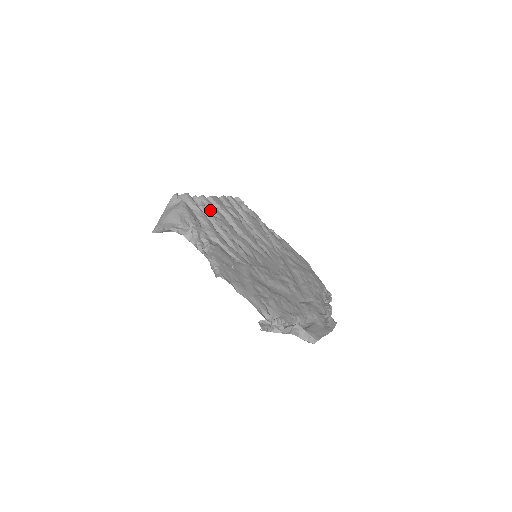
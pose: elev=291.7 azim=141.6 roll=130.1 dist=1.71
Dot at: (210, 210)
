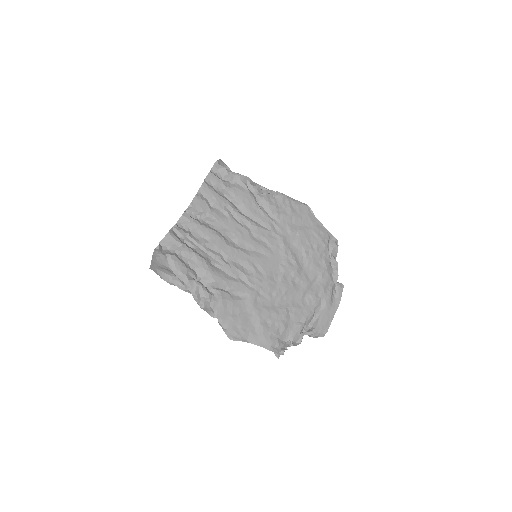
Dot at: (196, 232)
